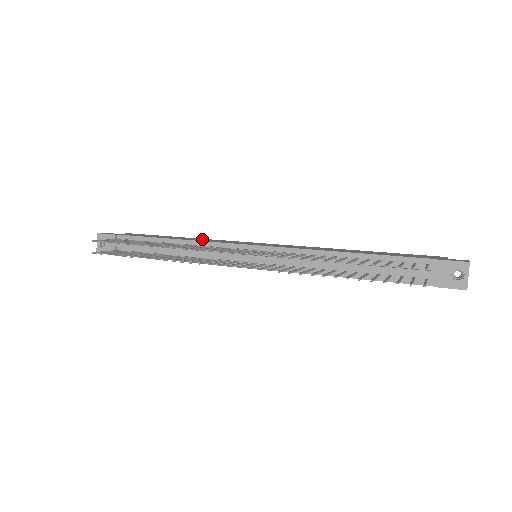
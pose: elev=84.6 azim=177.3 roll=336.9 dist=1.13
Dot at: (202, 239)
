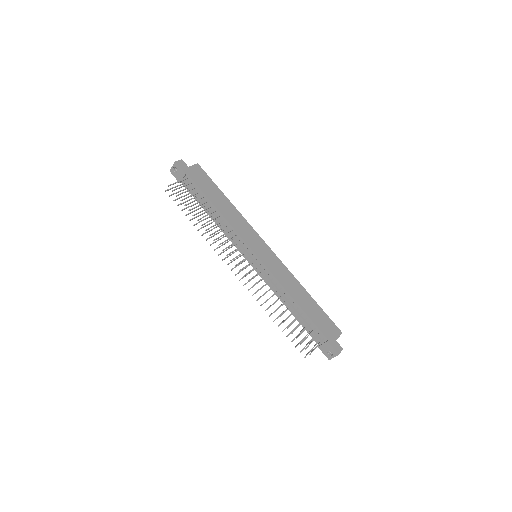
Dot at: (236, 215)
